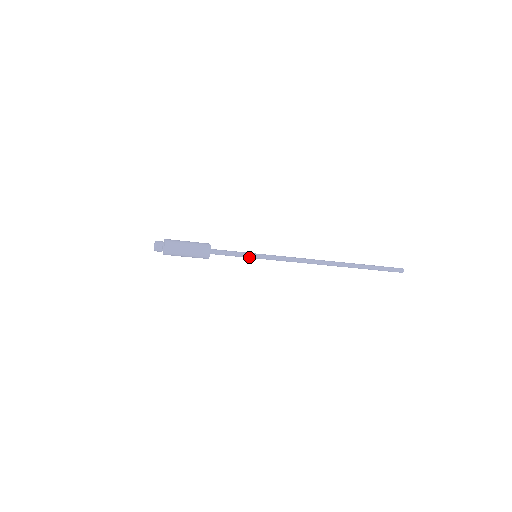
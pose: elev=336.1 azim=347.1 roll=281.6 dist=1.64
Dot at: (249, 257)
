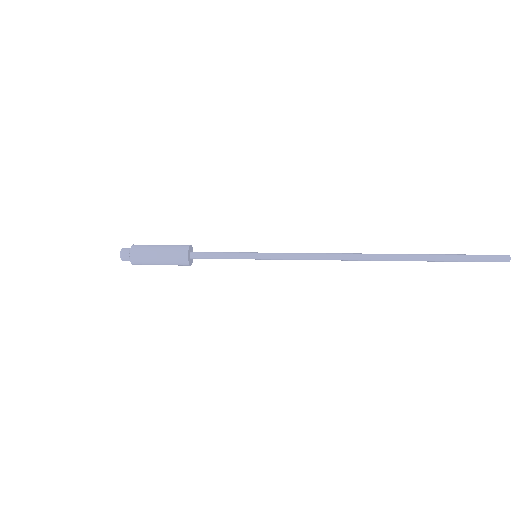
Dot at: occluded
